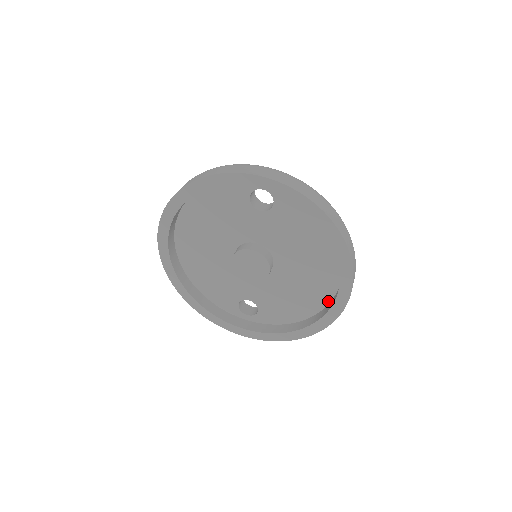
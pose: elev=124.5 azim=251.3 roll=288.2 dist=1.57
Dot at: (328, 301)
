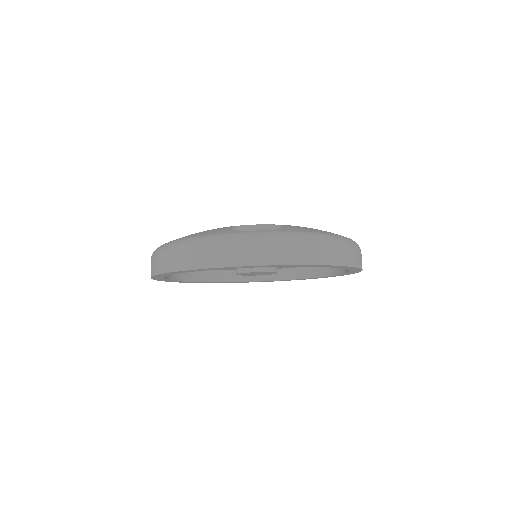
Dot at: occluded
